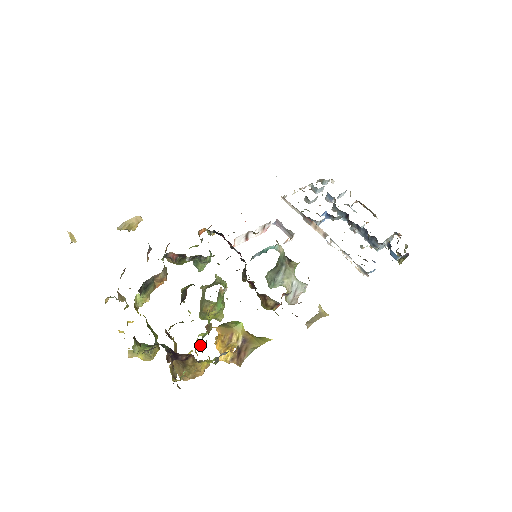
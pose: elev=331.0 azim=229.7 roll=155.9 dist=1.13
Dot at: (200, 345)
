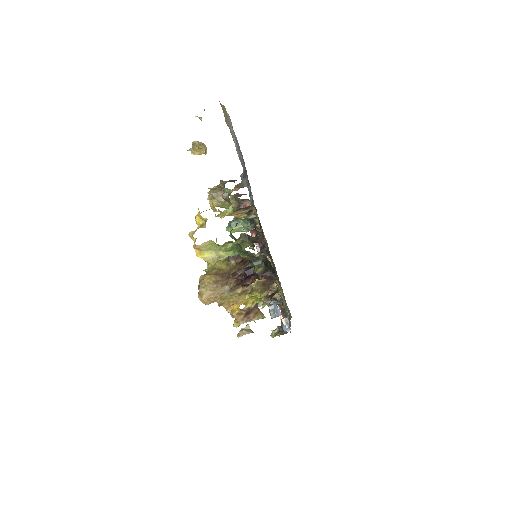
Dot at: occluded
